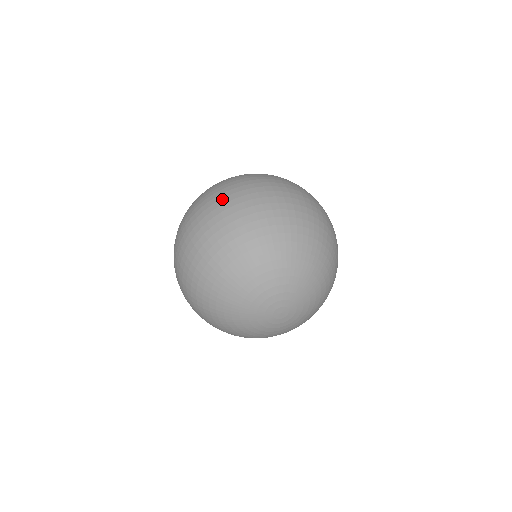
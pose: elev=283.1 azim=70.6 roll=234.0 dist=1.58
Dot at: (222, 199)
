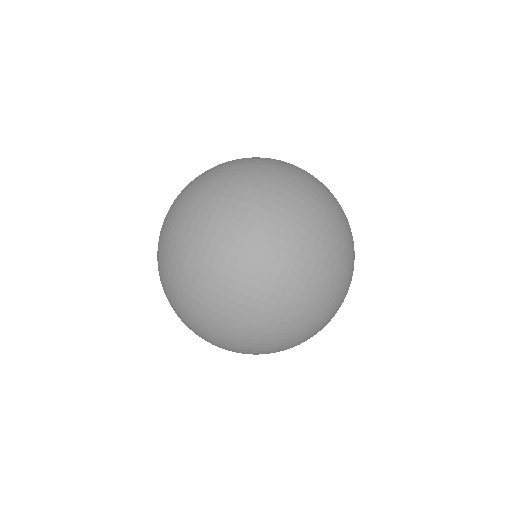
Dot at: (228, 319)
